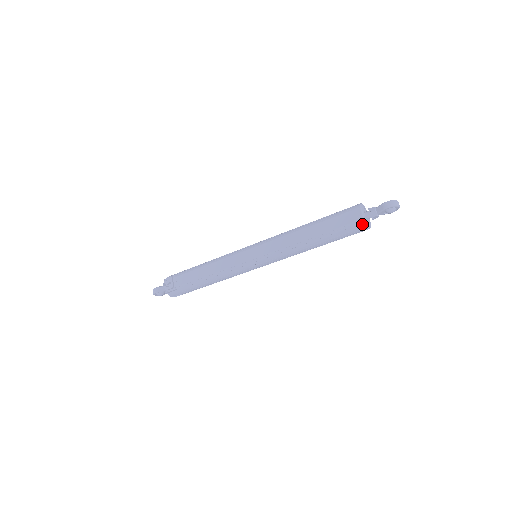
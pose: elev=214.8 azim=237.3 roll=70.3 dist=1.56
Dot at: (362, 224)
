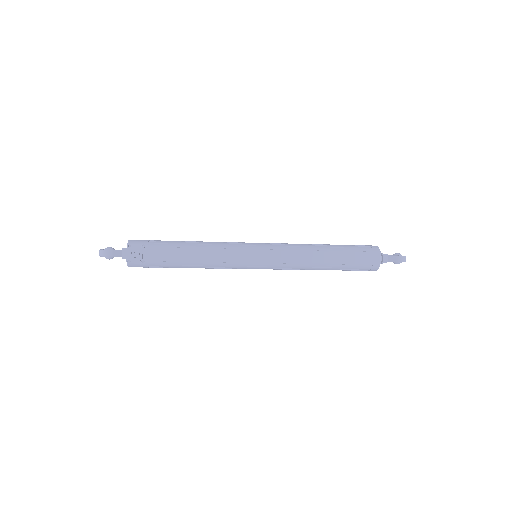
Dot at: (376, 268)
